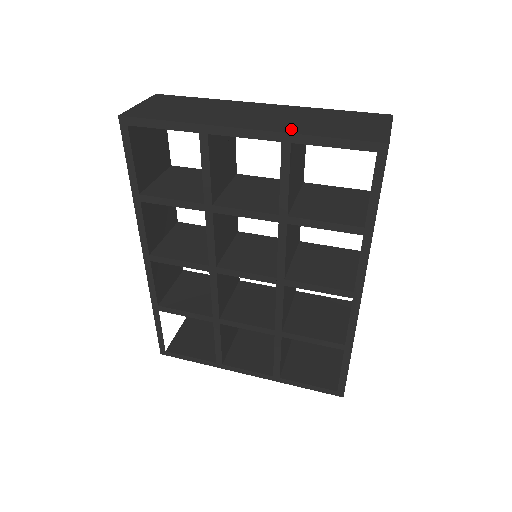
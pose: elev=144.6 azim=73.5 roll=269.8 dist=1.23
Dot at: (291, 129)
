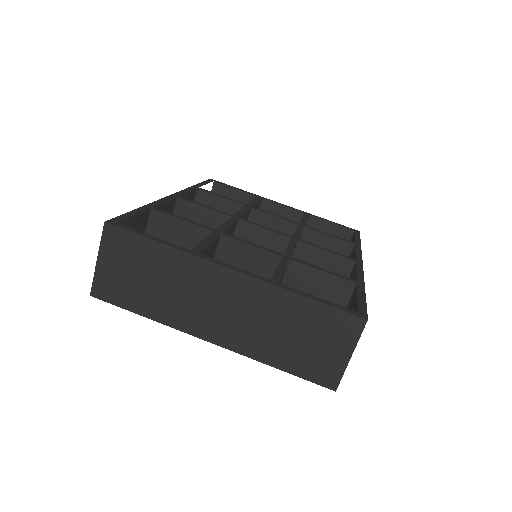
Dot at: (252, 350)
